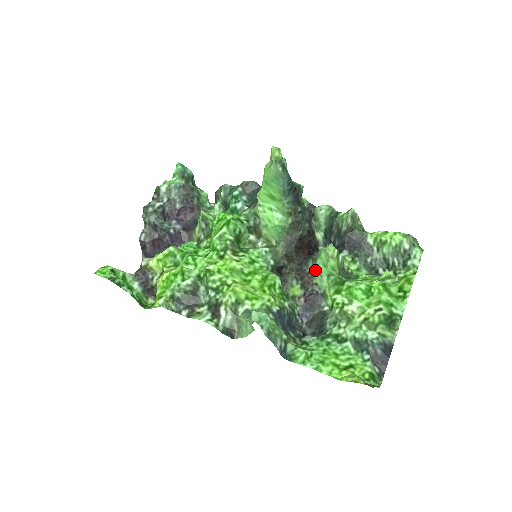
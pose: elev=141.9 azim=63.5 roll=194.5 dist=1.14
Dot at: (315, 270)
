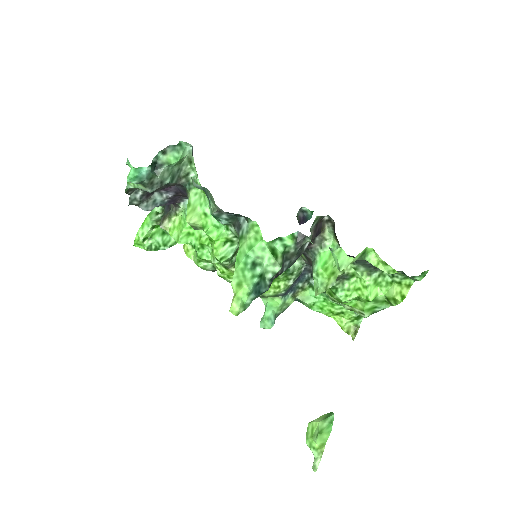
Dot at: occluded
